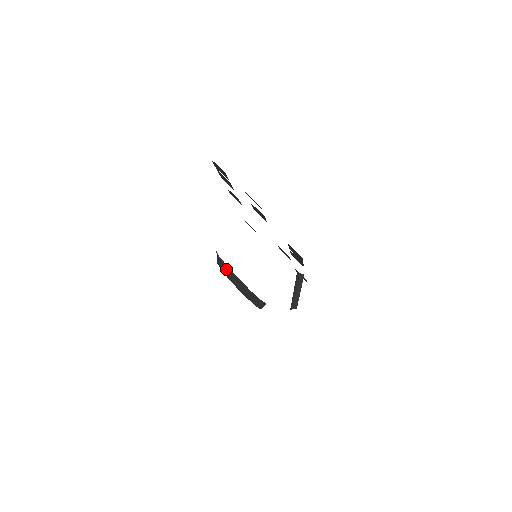
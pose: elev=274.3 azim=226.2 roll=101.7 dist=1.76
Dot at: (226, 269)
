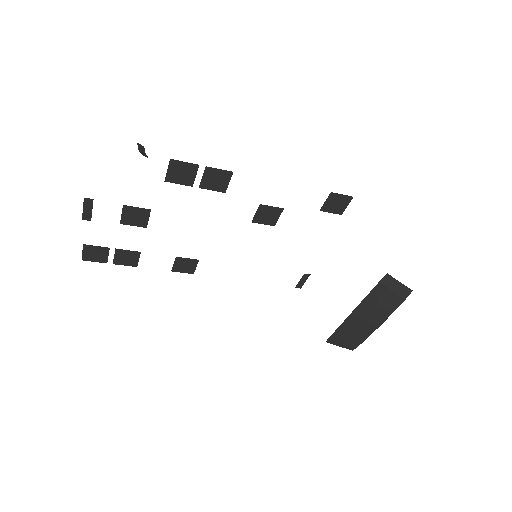
Dot at: (346, 334)
